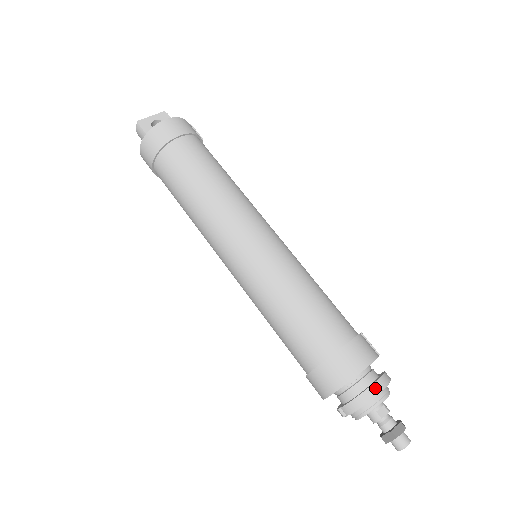
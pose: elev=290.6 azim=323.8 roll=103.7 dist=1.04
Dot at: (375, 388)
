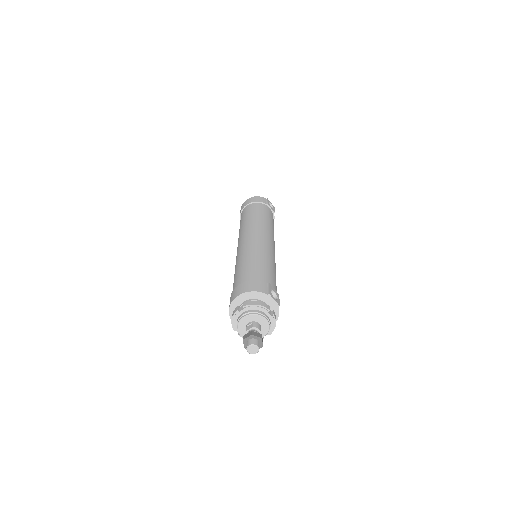
Dot at: (242, 308)
